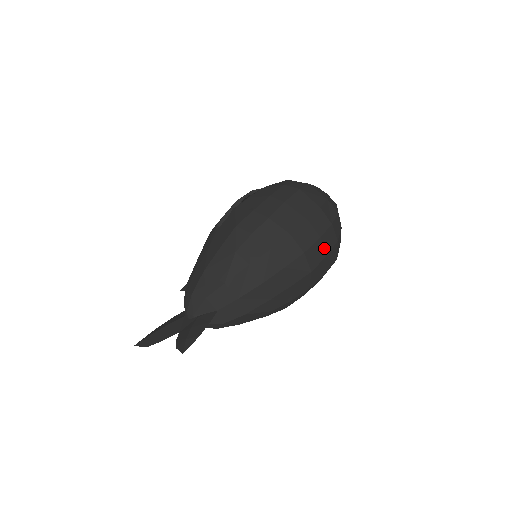
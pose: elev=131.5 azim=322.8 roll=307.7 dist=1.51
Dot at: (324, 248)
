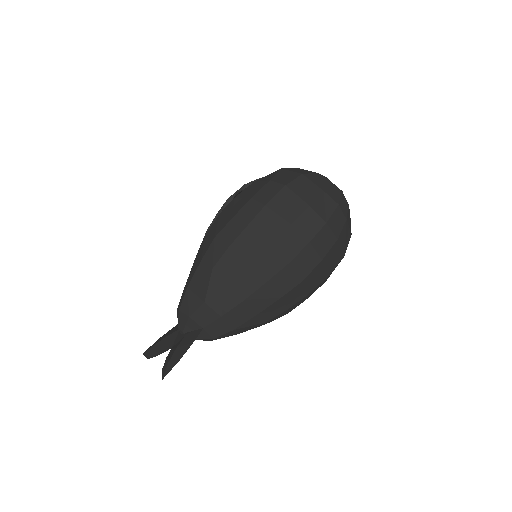
Dot at: (317, 252)
